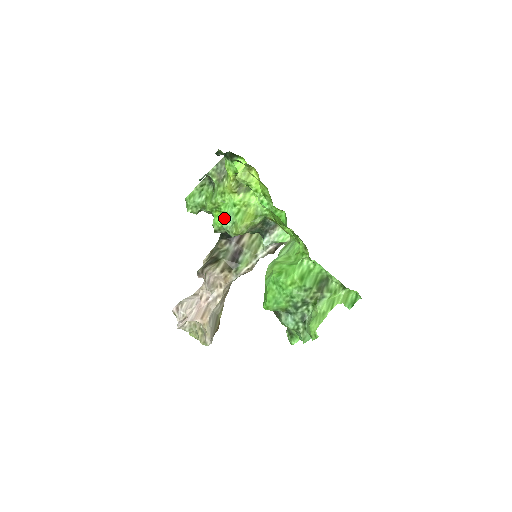
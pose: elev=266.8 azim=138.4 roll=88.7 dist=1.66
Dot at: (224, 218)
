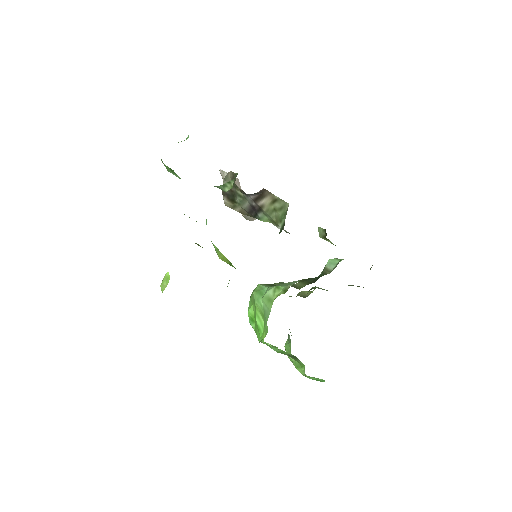
Dot at: occluded
